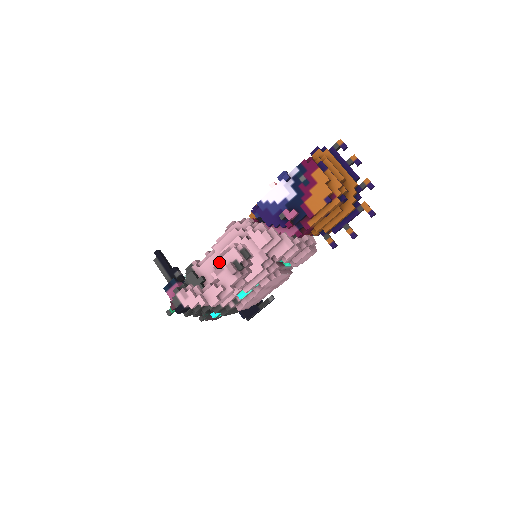
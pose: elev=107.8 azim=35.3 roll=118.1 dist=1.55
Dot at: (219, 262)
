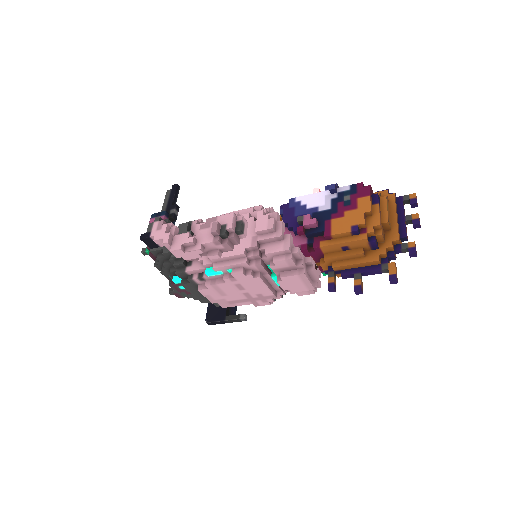
Dot at: (211, 219)
